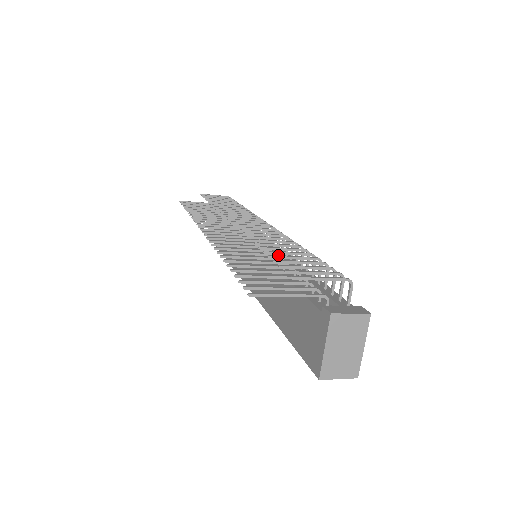
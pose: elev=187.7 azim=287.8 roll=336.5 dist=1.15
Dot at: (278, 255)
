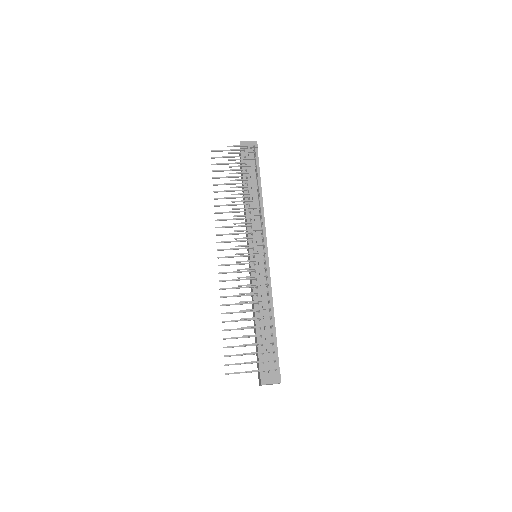
Dot at: (248, 335)
